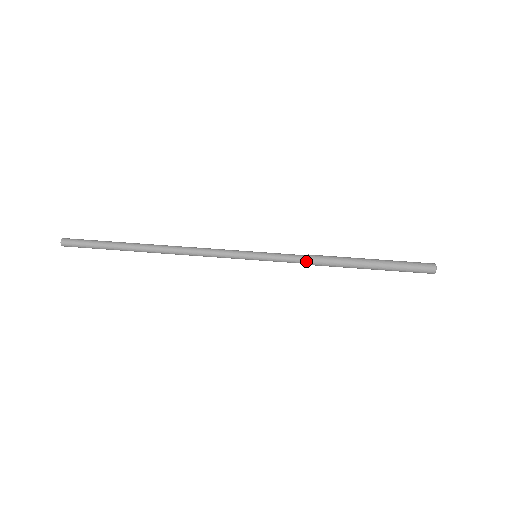
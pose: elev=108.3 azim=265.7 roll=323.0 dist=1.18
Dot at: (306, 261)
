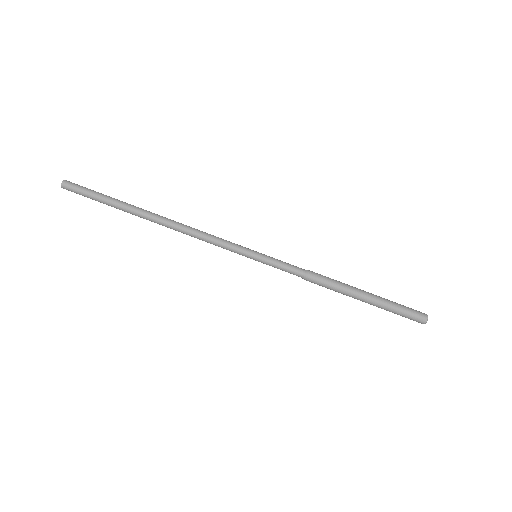
Dot at: (303, 278)
